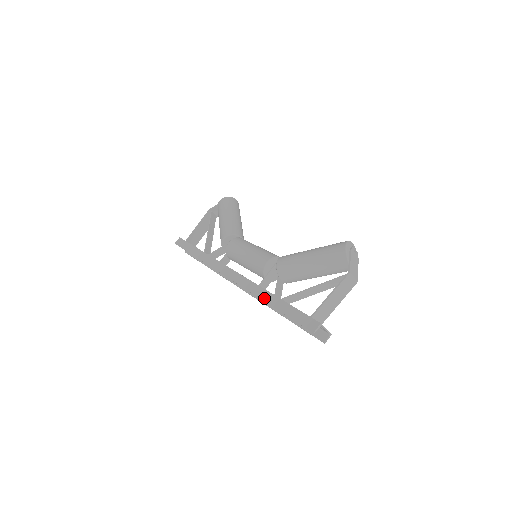
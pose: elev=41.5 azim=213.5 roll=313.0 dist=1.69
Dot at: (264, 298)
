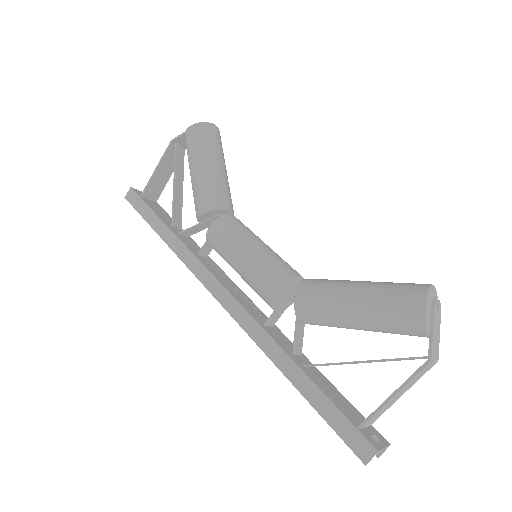
Dot at: (276, 361)
